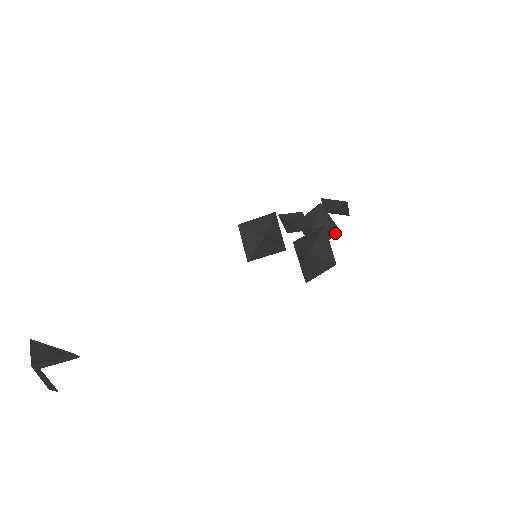
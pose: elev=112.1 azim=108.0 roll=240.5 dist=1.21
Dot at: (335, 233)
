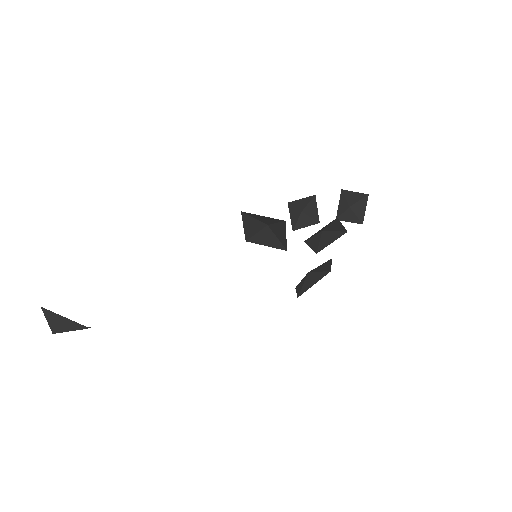
Dot at: (341, 235)
